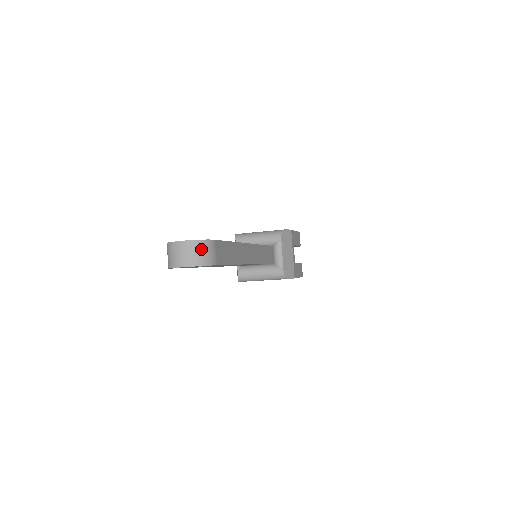
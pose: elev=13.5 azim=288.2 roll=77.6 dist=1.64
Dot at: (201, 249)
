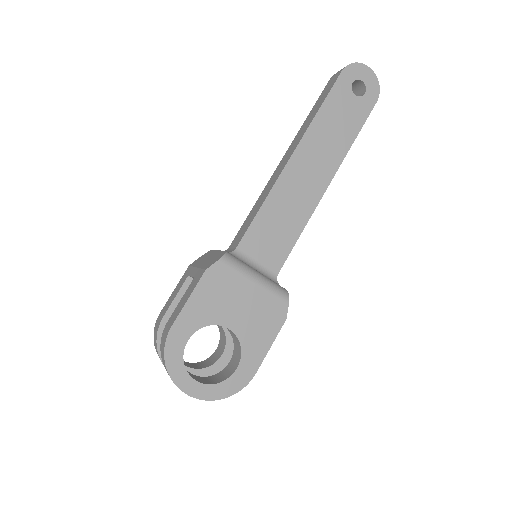
Dot at: occluded
